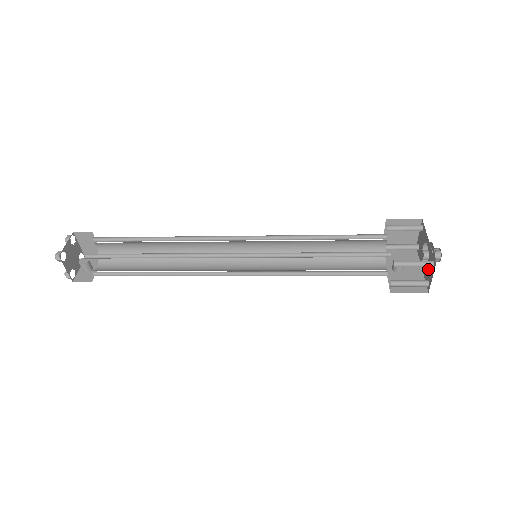
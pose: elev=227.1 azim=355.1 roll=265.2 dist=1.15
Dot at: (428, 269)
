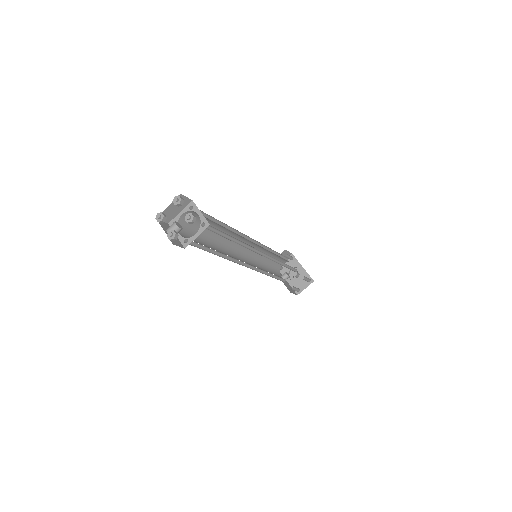
Dot at: (300, 282)
